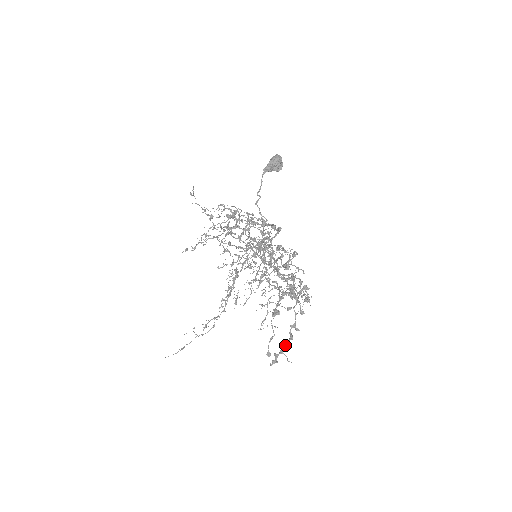
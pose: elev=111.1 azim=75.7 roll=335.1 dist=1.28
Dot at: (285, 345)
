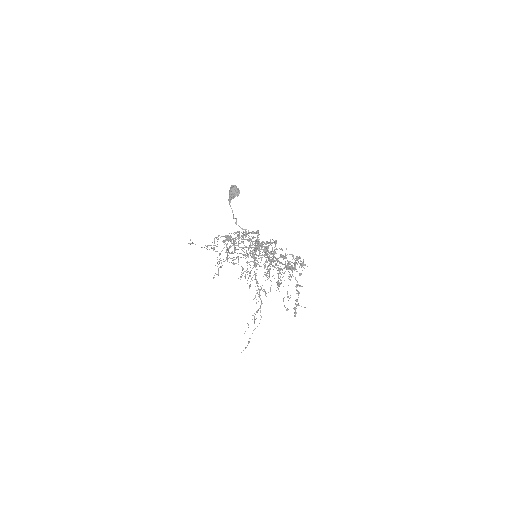
Dot at: (297, 300)
